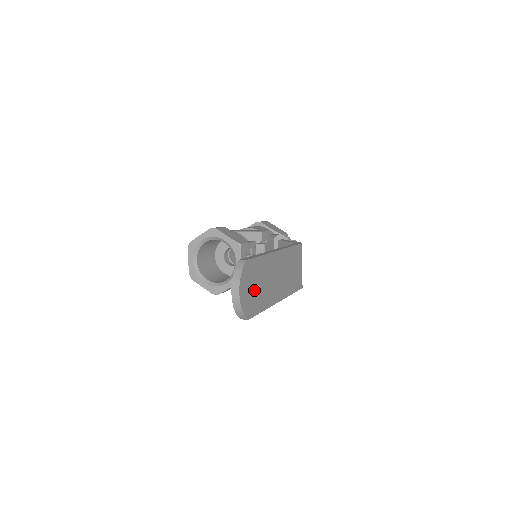
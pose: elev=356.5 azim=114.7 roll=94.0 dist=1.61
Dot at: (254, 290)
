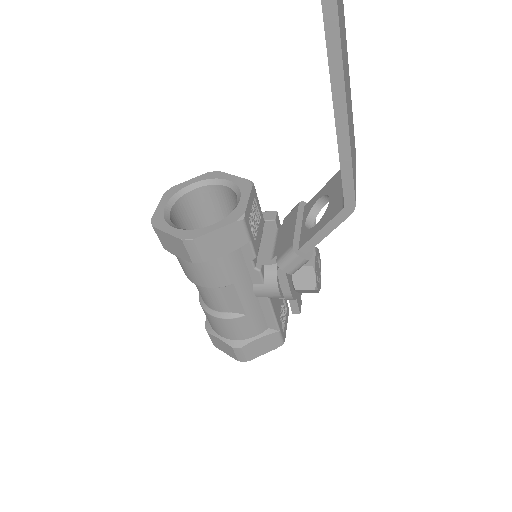
Dot at: out of frame
